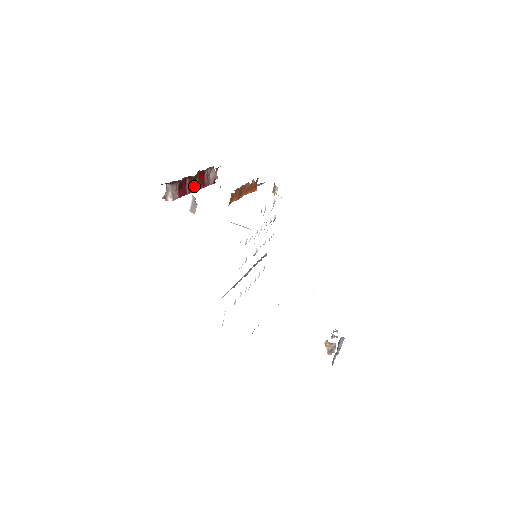
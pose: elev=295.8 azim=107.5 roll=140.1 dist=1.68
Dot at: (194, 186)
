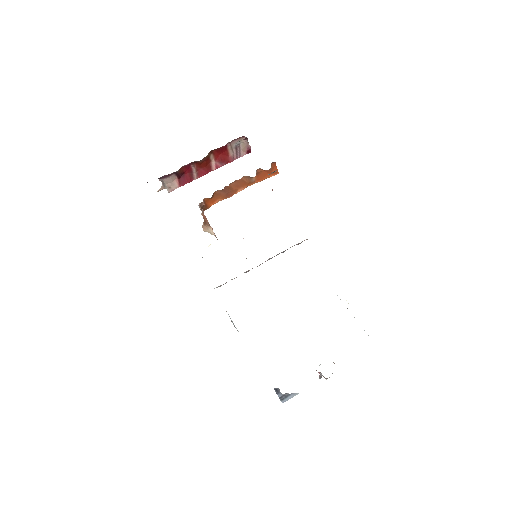
Dot at: (207, 167)
